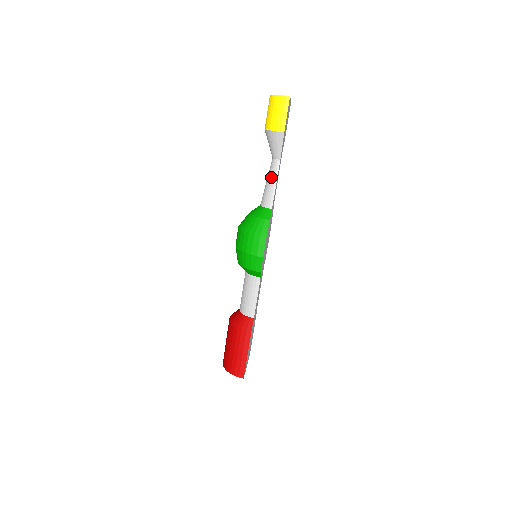
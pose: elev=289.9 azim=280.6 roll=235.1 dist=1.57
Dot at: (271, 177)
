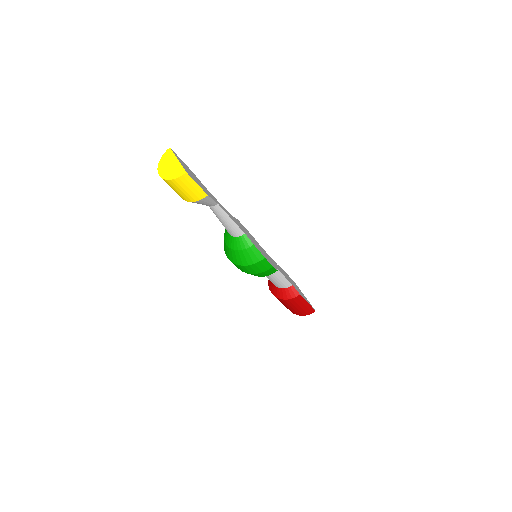
Dot at: (222, 219)
